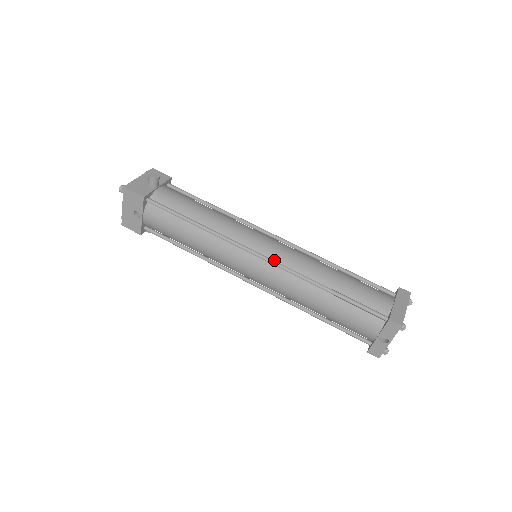
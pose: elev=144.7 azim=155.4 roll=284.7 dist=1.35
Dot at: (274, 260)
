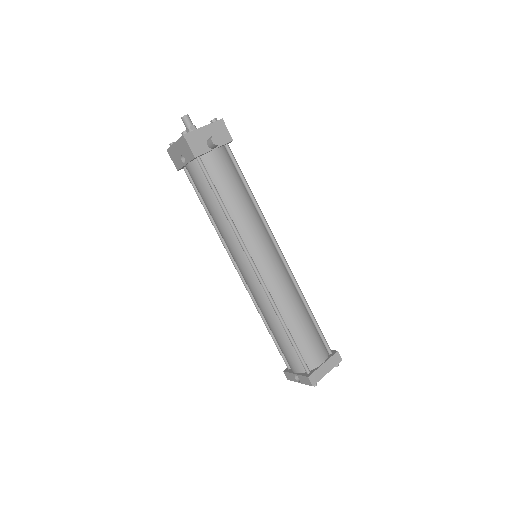
Dot at: (264, 279)
